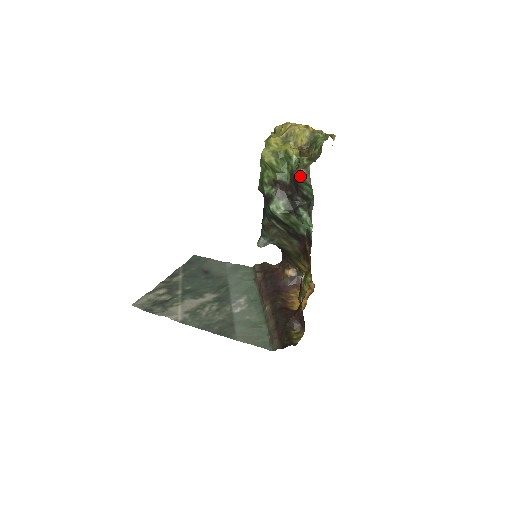
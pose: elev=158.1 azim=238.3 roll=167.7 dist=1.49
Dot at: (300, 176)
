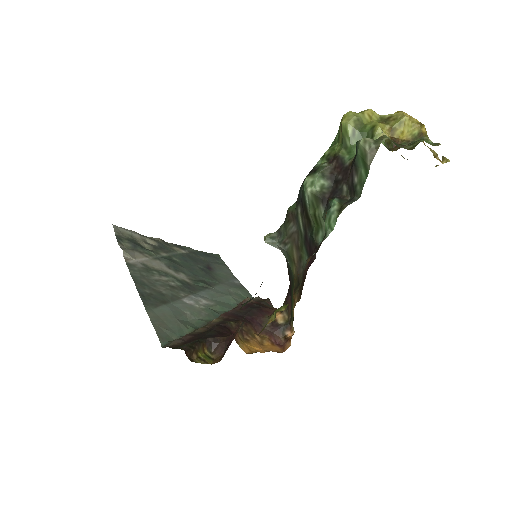
Dot at: (364, 145)
